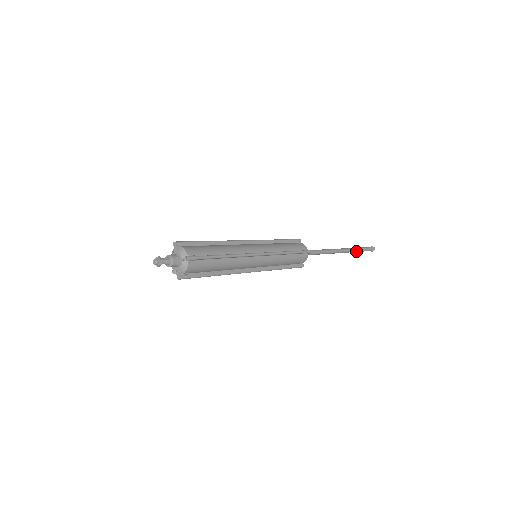
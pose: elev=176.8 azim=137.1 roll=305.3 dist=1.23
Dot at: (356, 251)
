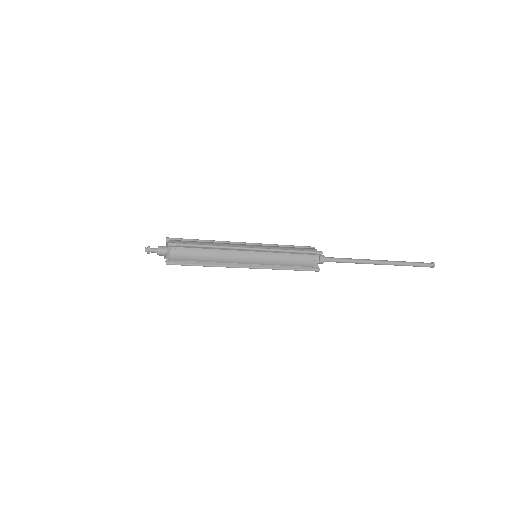
Dot at: (403, 264)
